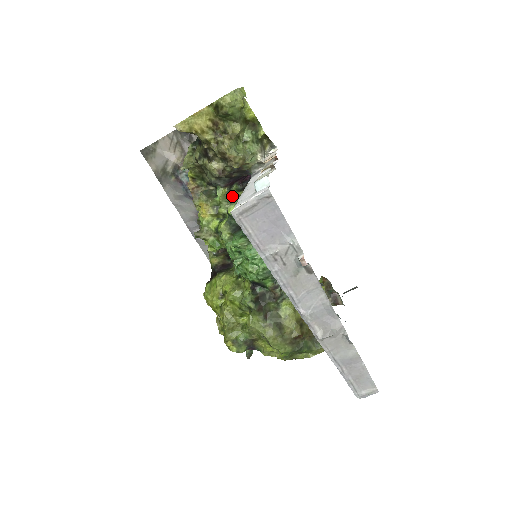
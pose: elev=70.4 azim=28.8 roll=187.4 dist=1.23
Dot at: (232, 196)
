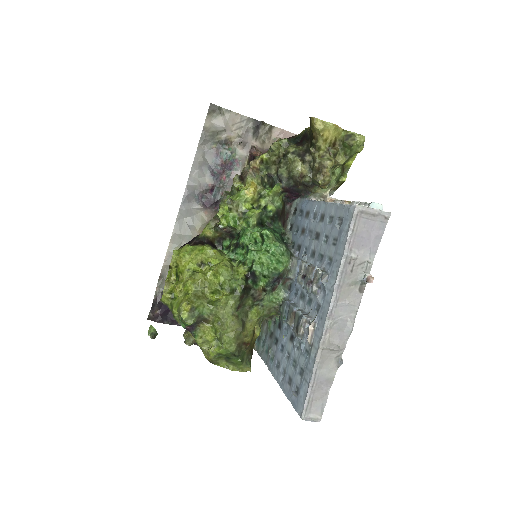
Dot at: (278, 199)
